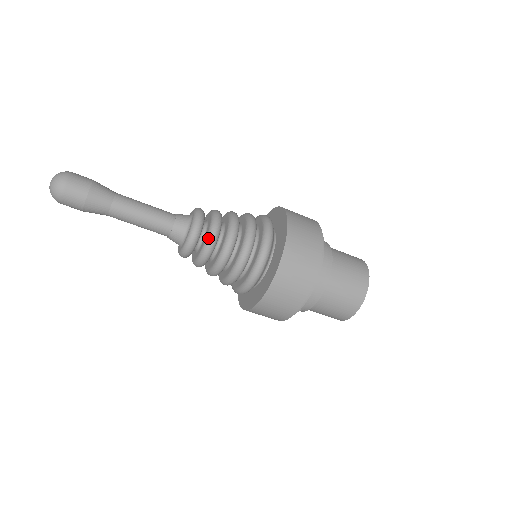
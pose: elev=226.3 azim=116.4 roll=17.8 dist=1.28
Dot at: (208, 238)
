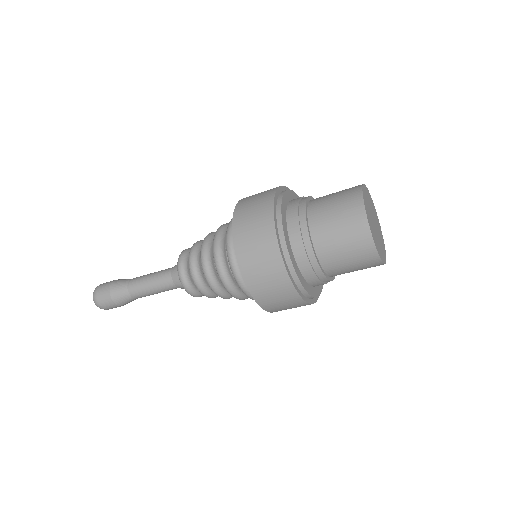
Dot at: (189, 266)
